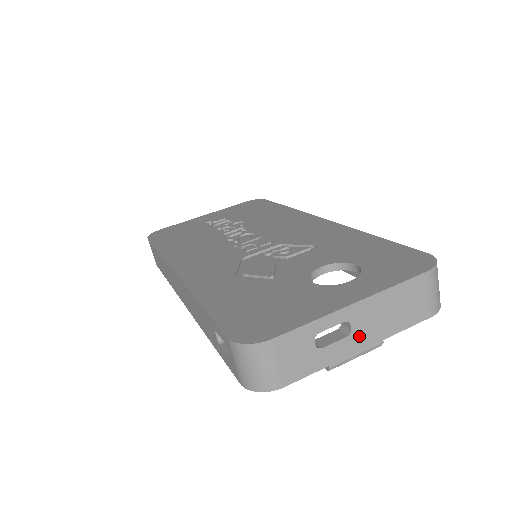
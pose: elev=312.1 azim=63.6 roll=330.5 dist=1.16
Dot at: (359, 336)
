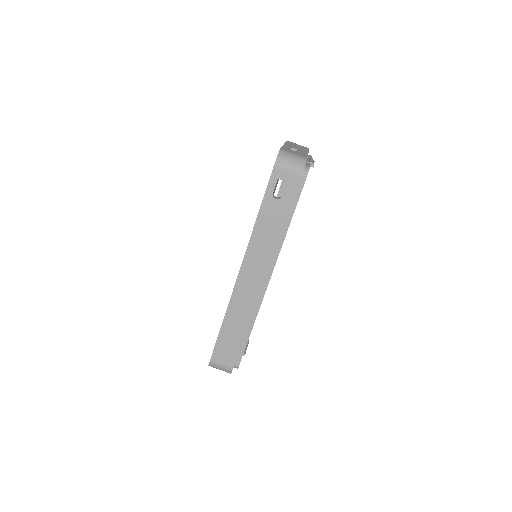
Dot at: (301, 150)
